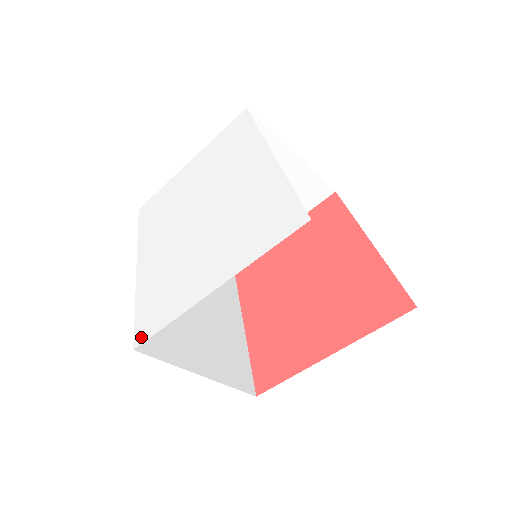
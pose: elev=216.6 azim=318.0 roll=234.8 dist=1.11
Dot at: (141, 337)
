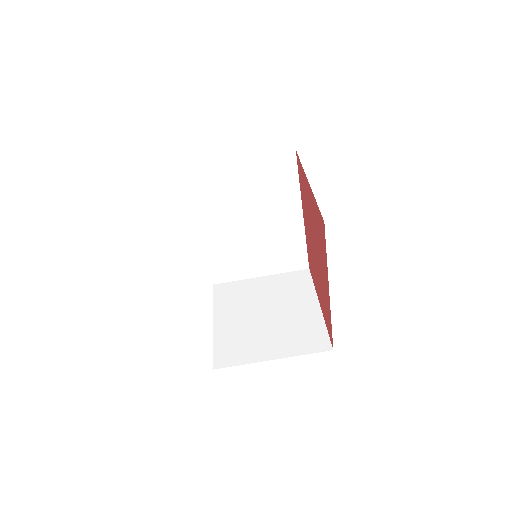
Dot at: occluded
